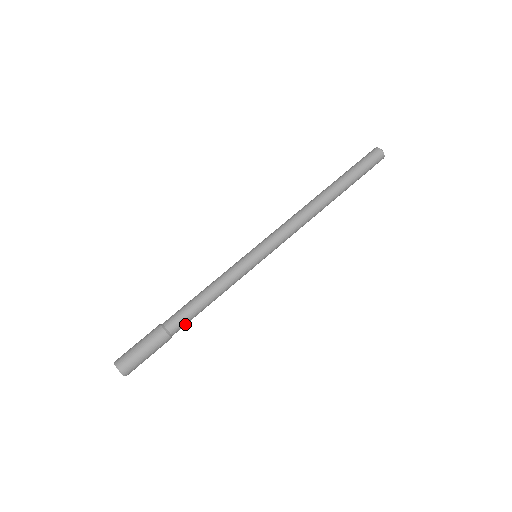
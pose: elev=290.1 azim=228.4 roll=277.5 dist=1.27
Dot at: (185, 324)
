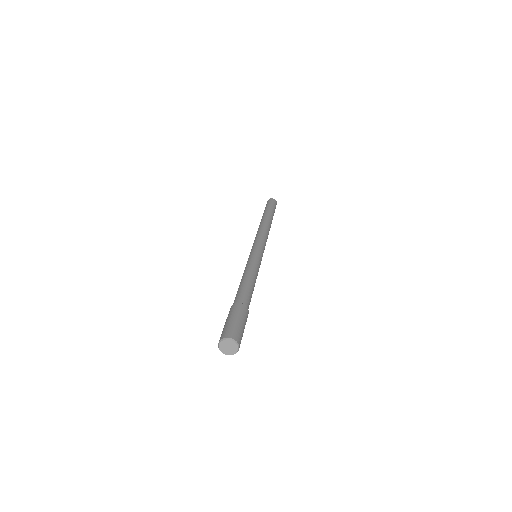
Dot at: occluded
